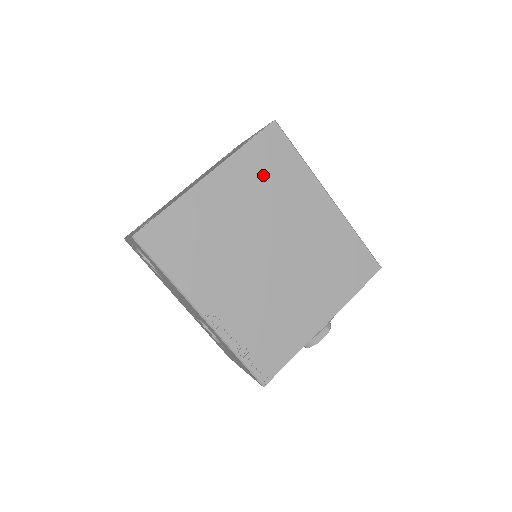
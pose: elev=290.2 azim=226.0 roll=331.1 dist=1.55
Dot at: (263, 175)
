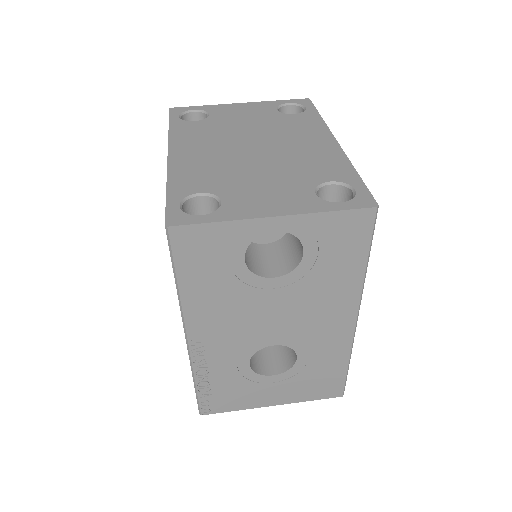
Dot at: occluded
